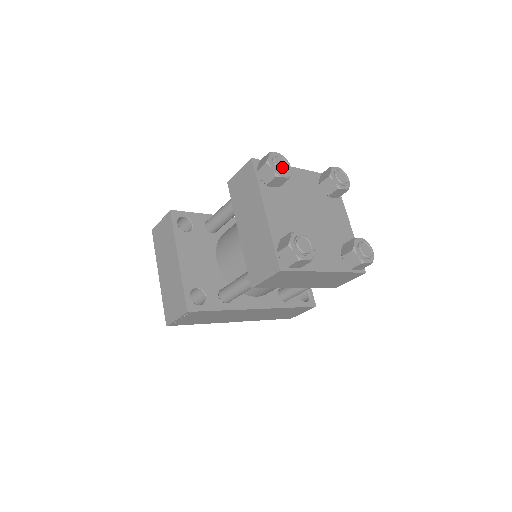
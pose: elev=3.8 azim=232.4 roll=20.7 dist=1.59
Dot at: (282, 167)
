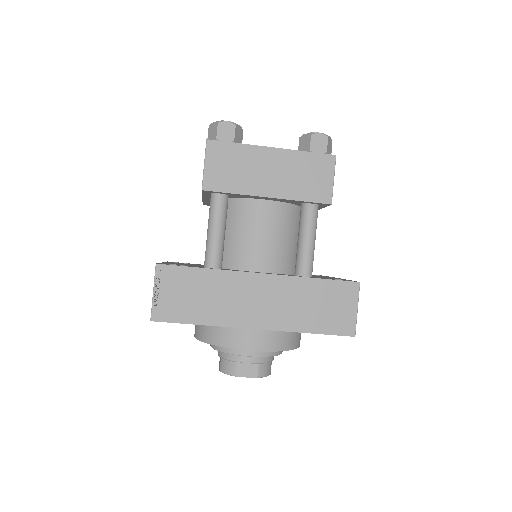
Dot at: occluded
